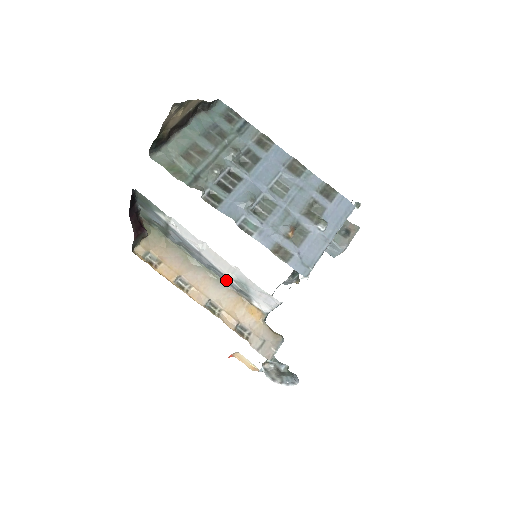
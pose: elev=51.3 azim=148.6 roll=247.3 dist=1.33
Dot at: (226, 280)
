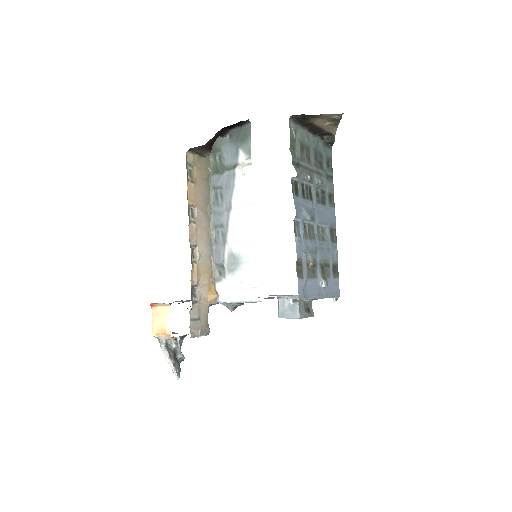
Dot at: (220, 247)
